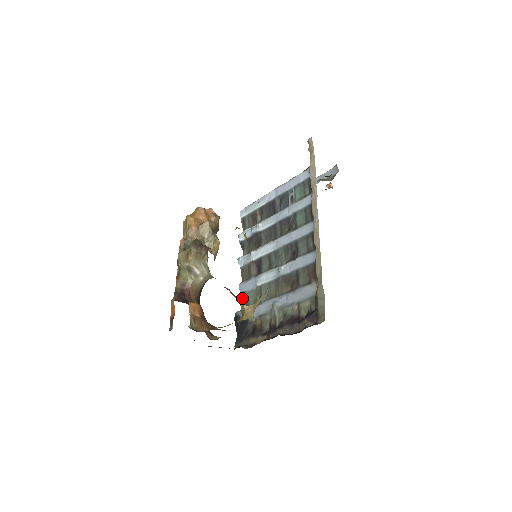
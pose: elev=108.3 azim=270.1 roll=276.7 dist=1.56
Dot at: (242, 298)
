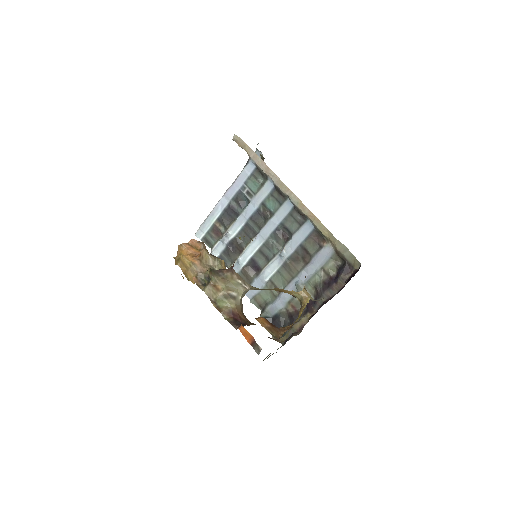
Dot at: (256, 302)
